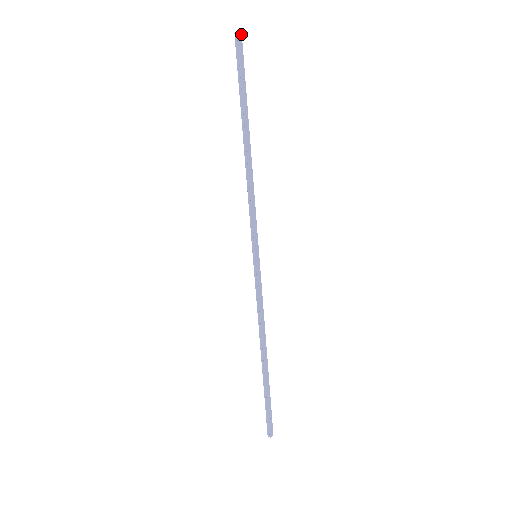
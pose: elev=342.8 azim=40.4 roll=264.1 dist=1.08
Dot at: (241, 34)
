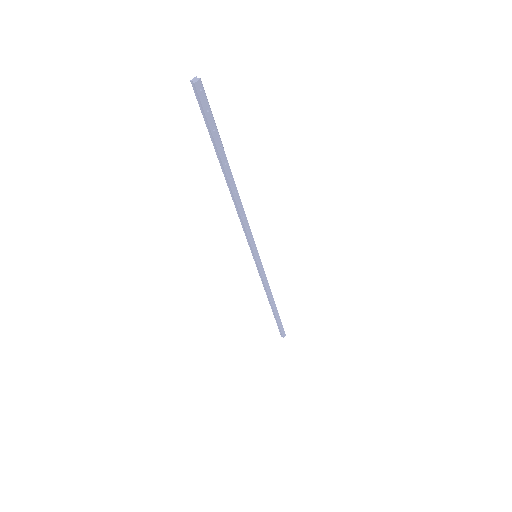
Dot at: (200, 80)
